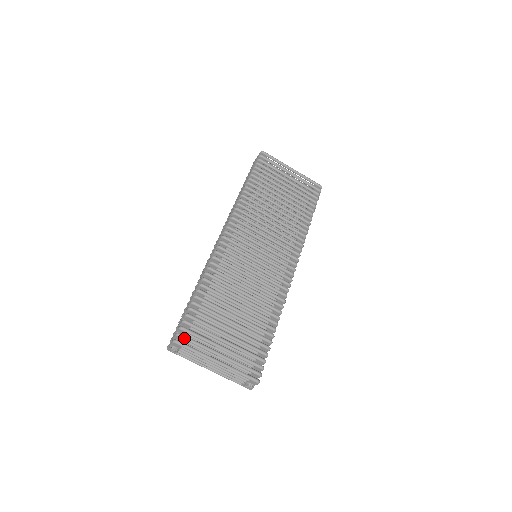
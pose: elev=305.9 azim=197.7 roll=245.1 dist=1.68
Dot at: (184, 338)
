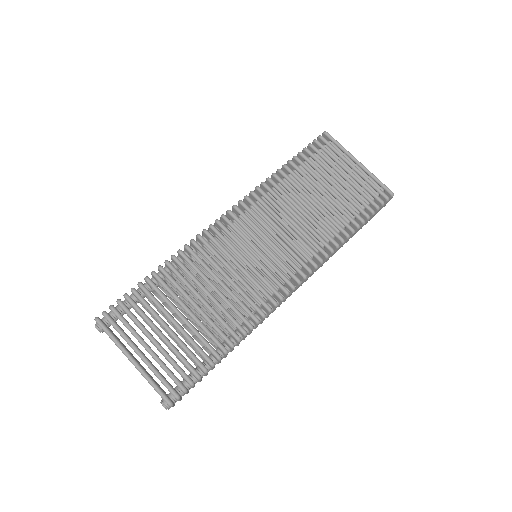
Dot at: (108, 319)
